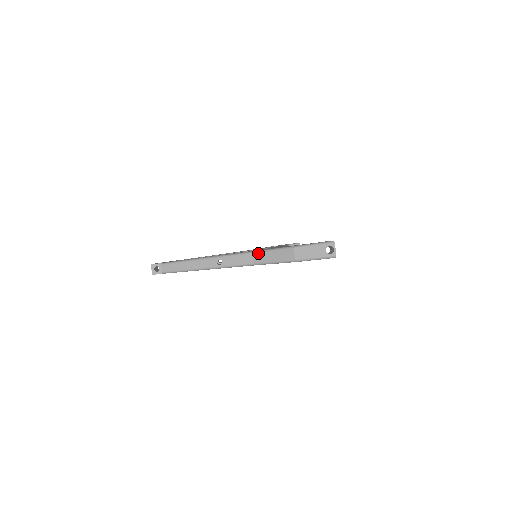
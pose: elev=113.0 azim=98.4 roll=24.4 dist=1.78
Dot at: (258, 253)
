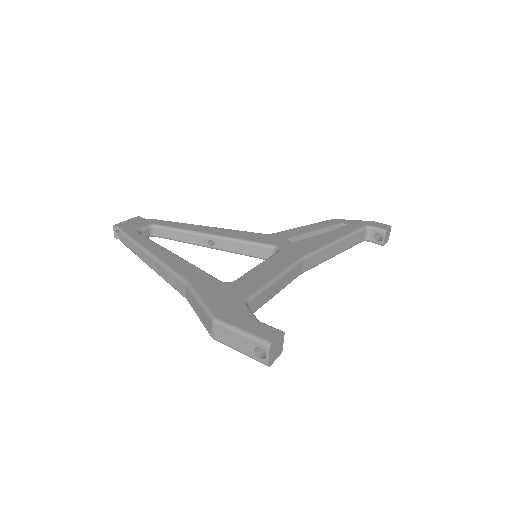
Dot at: (189, 290)
